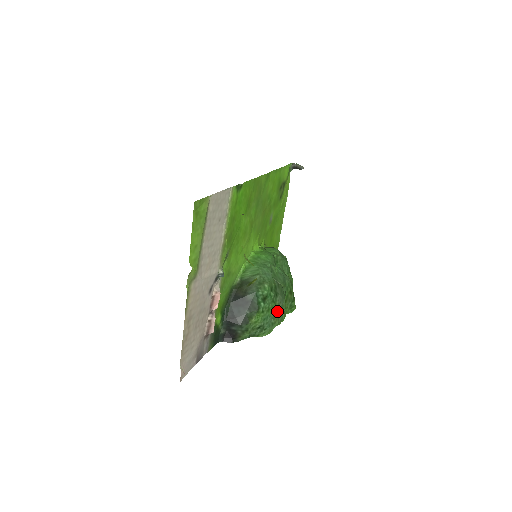
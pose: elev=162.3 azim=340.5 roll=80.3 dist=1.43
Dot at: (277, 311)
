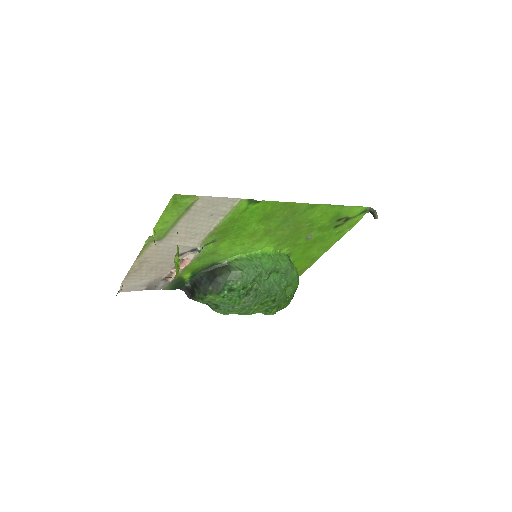
Dot at: (239, 305)
